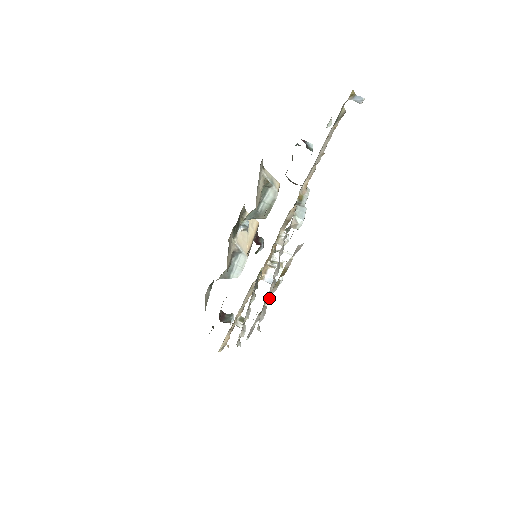
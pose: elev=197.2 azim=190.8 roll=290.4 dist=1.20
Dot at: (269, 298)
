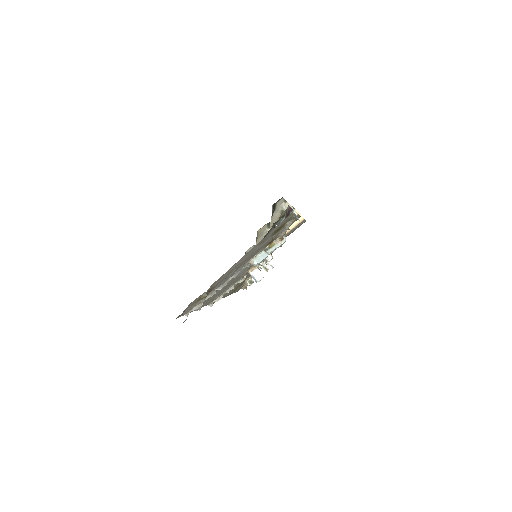
Dot at: (203, 301)
